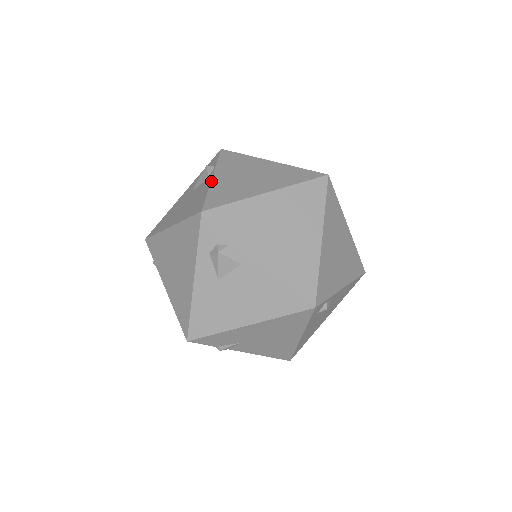
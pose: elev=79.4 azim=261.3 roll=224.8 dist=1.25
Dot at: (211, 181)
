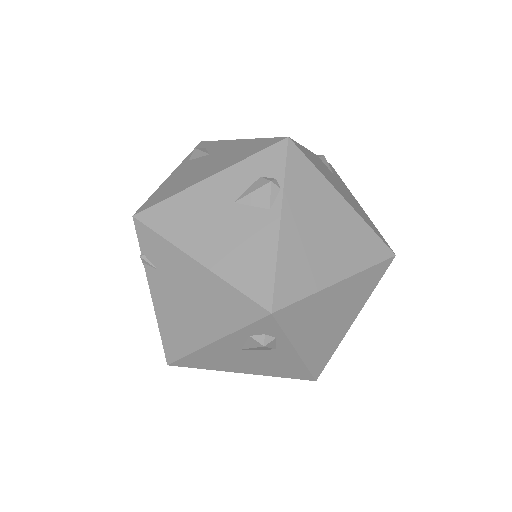
Dot at: (280, 234)
